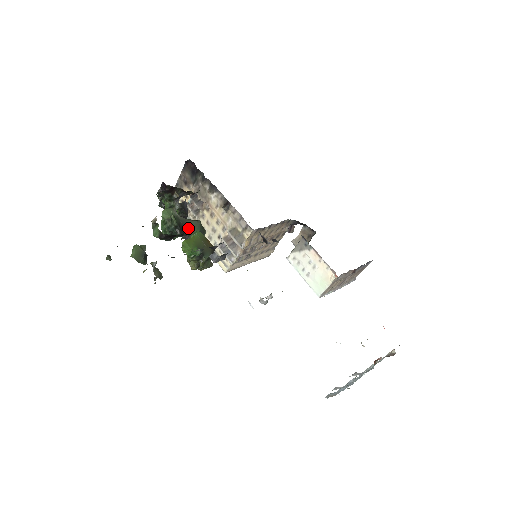
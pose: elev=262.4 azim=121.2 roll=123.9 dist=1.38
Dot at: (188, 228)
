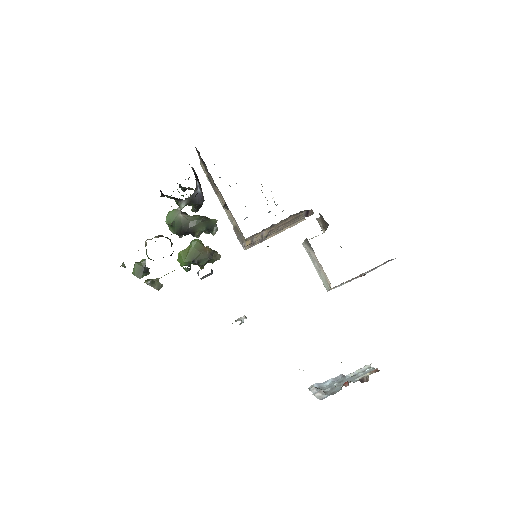
Dot at: (192, 228)
